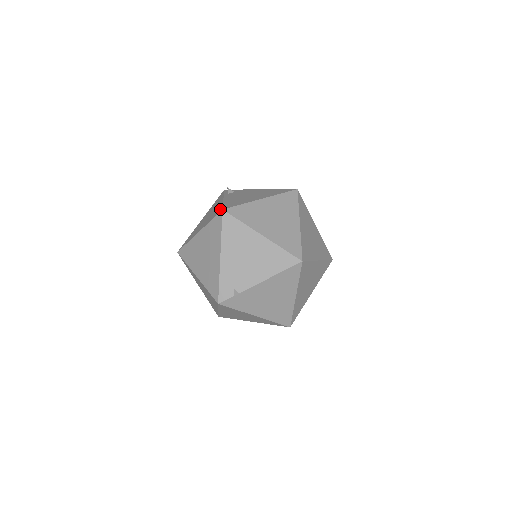
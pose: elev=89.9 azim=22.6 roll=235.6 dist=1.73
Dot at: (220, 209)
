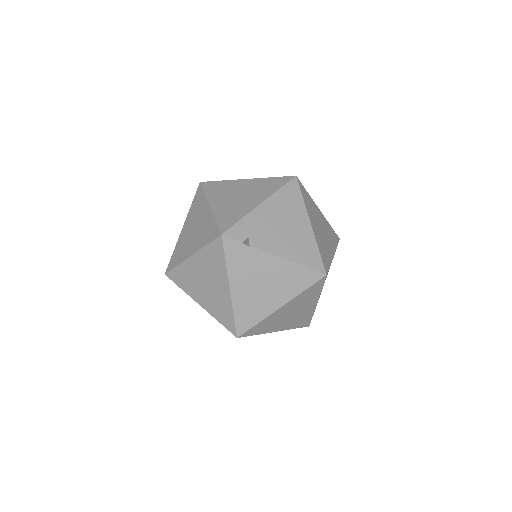
Dot at: occluded
